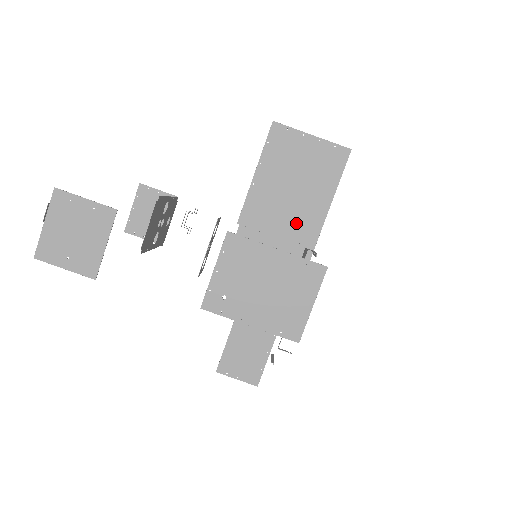
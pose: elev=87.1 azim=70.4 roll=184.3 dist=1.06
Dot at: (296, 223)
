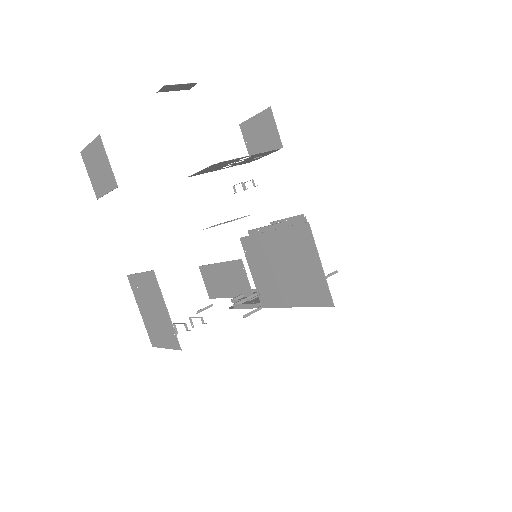
Dot at: (267, 285)
